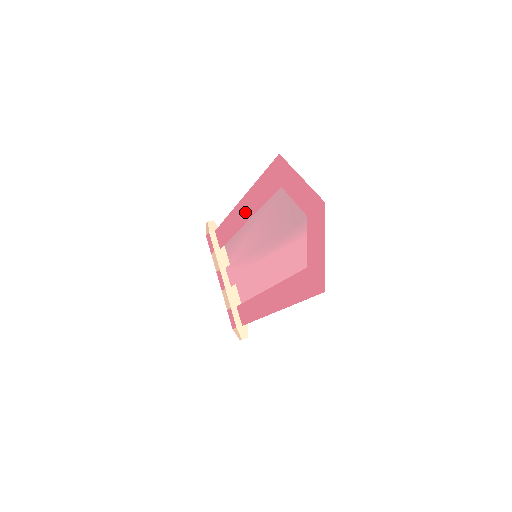
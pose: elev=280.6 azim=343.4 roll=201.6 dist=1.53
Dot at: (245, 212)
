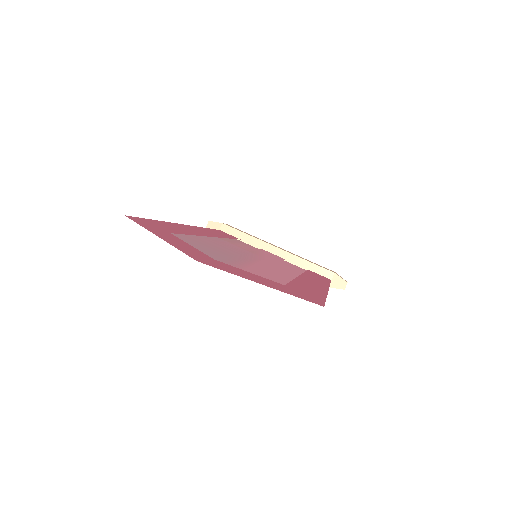
Dot at: (200, 232)
